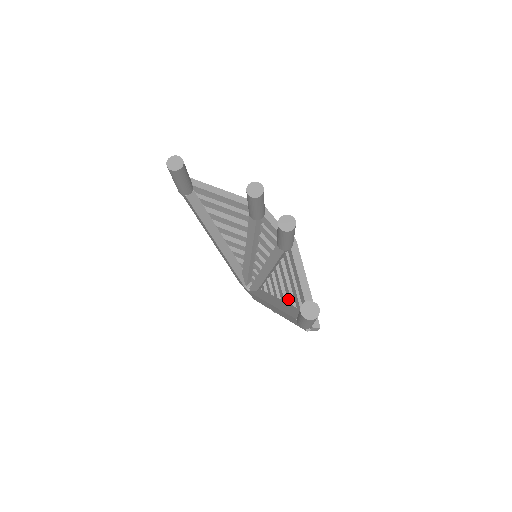
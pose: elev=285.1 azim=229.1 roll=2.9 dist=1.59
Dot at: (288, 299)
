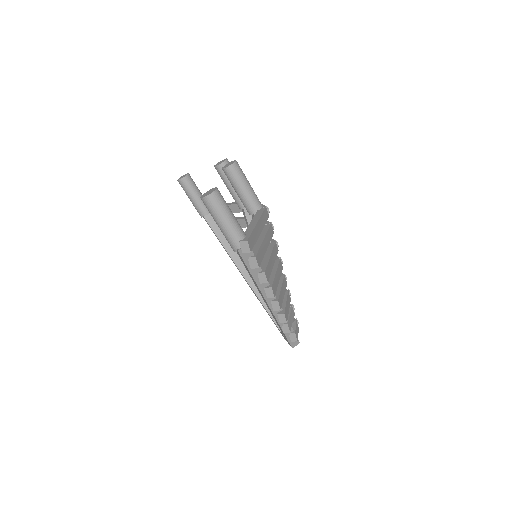
Dot at: occluded
